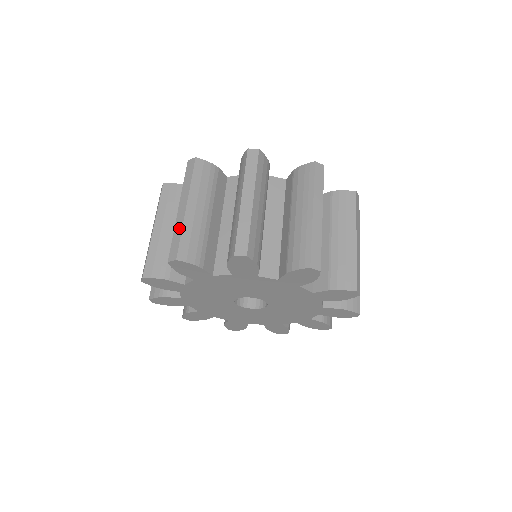
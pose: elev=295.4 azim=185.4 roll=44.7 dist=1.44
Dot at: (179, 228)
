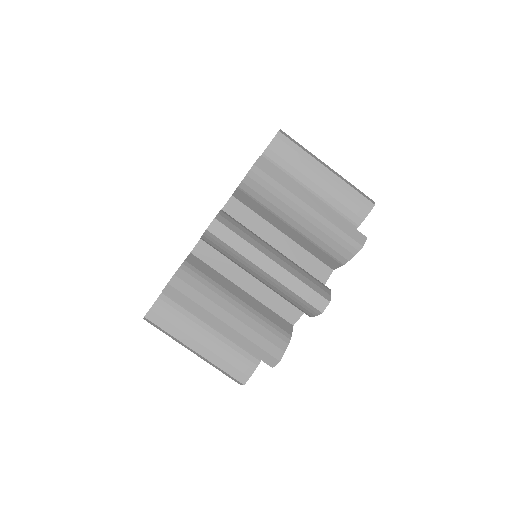
Dot at: (294, 282)
